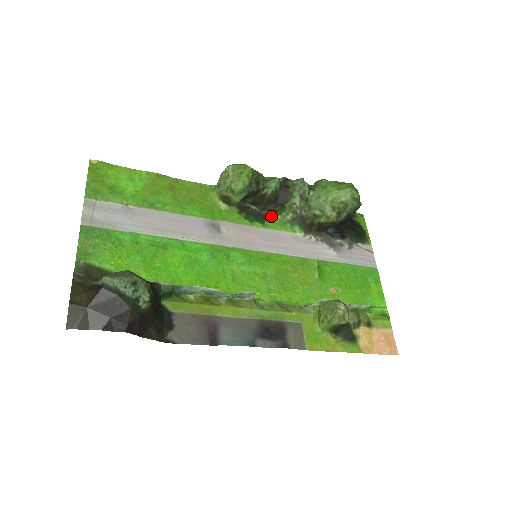
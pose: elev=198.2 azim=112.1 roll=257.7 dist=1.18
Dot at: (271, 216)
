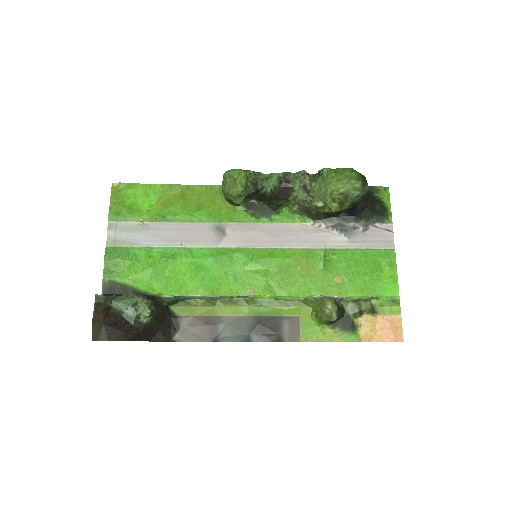
Dot at: (278, 209)
